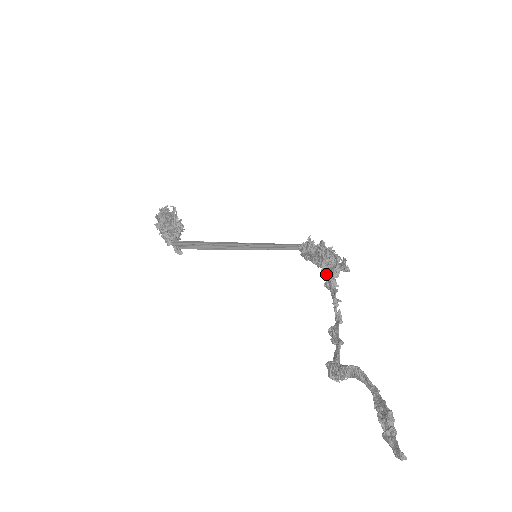
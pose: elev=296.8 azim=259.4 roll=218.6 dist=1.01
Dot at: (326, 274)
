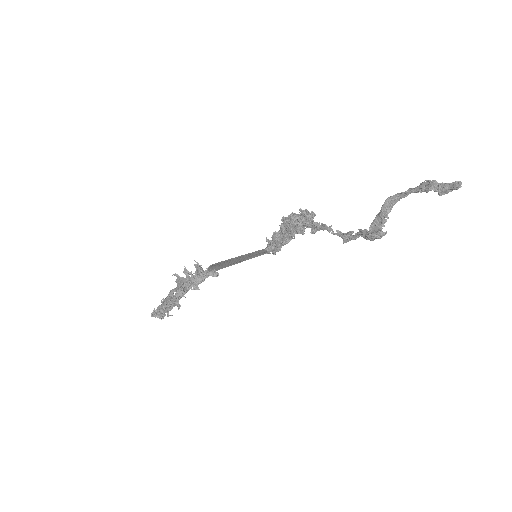
Dot at: (306, 225)
